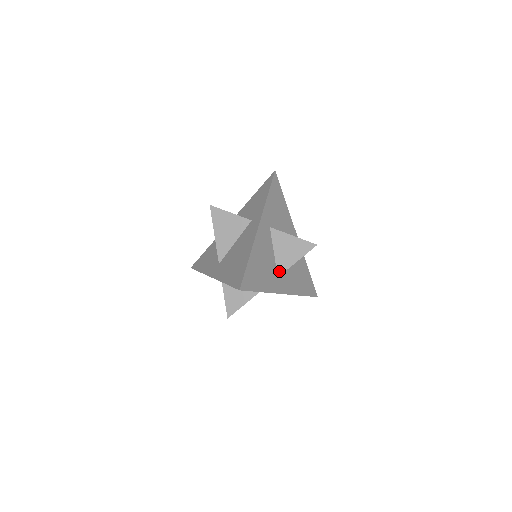
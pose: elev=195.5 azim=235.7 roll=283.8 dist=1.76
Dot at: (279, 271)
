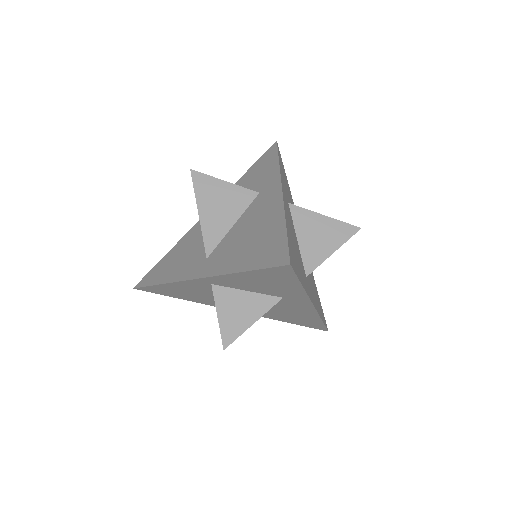
Dot at: (307, 267)
